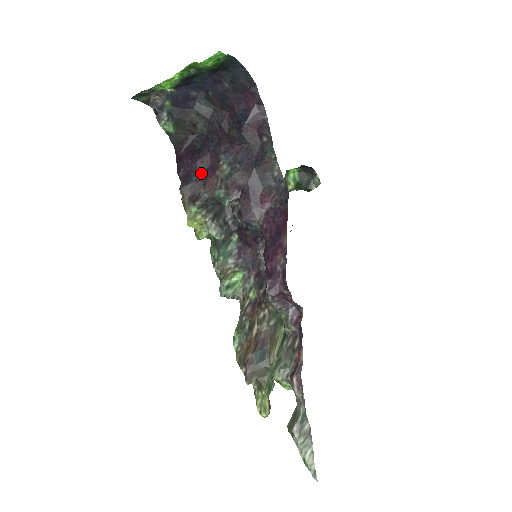
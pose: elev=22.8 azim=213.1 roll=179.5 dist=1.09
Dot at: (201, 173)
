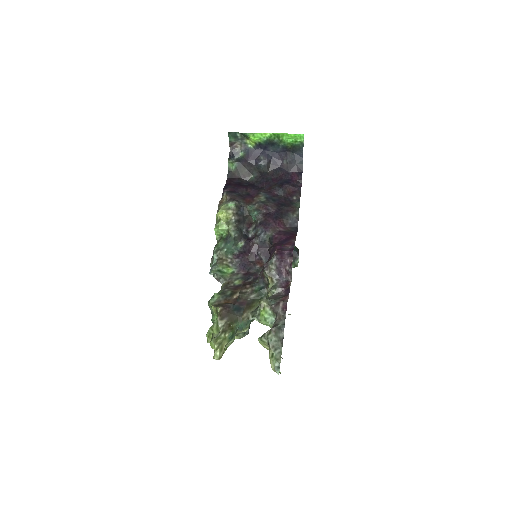
Dot at: (243, 194)
